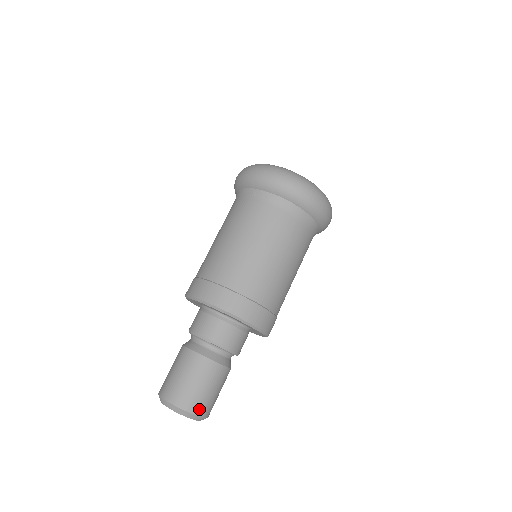
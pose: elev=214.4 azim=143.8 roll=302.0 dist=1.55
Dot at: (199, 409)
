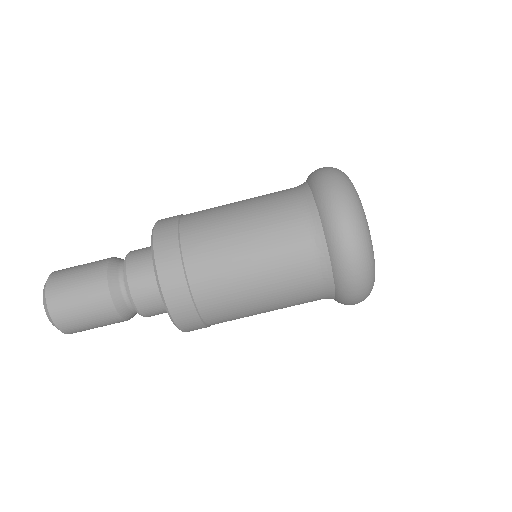
Dot at: (74, 332)
